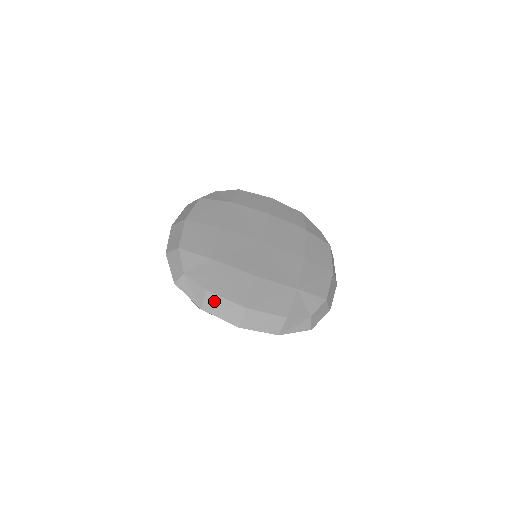
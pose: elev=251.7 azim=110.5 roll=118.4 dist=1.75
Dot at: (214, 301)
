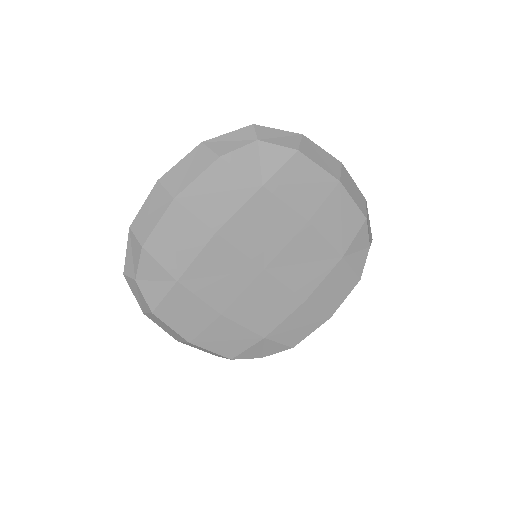
Dot at: (158, 320)
